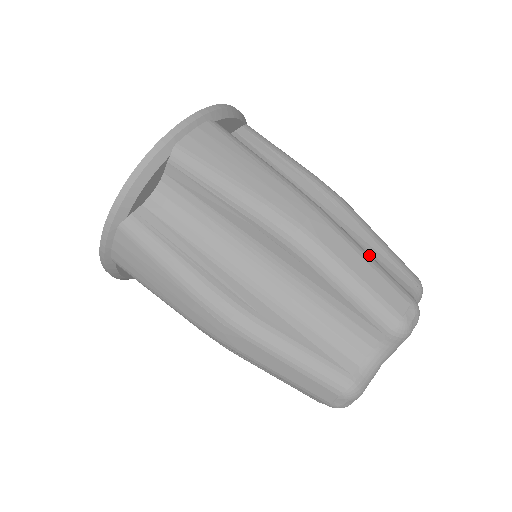
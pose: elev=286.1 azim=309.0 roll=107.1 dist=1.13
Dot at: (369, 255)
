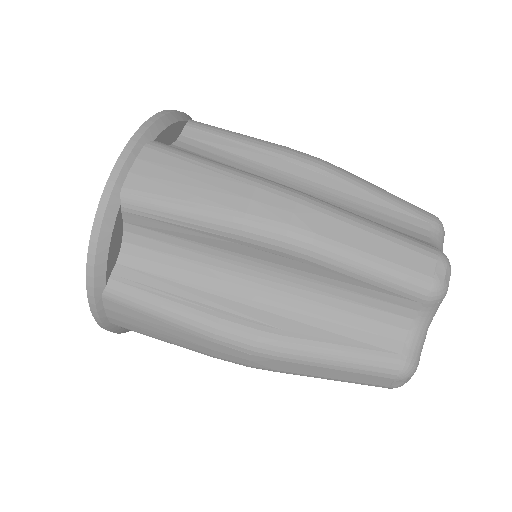
Dot at: (374, 224)
